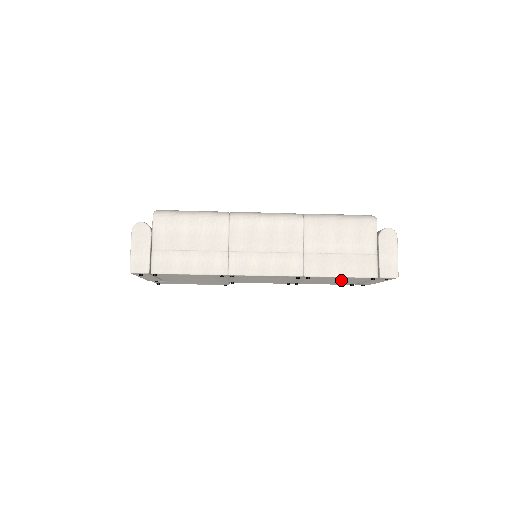
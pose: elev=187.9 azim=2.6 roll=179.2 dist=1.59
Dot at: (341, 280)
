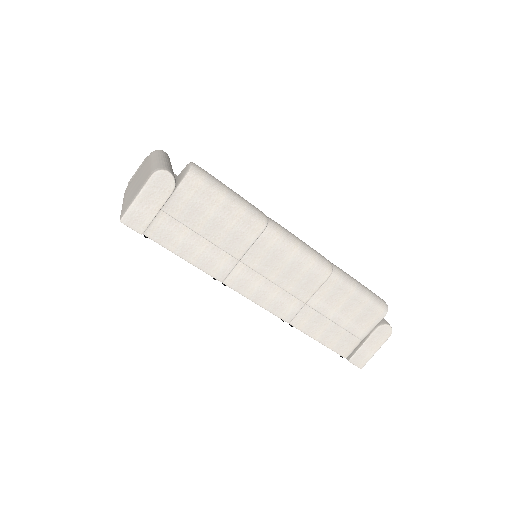
Dot at: occluded
